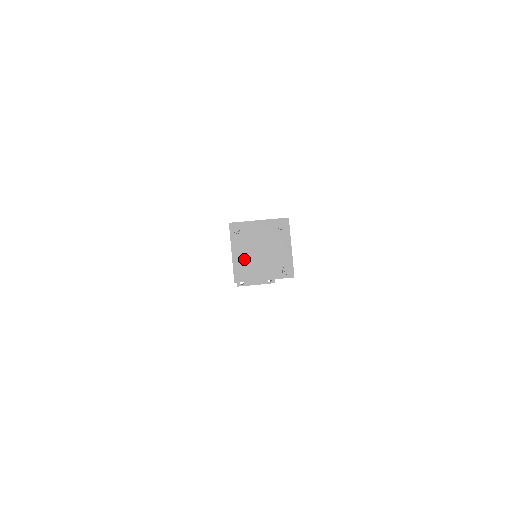
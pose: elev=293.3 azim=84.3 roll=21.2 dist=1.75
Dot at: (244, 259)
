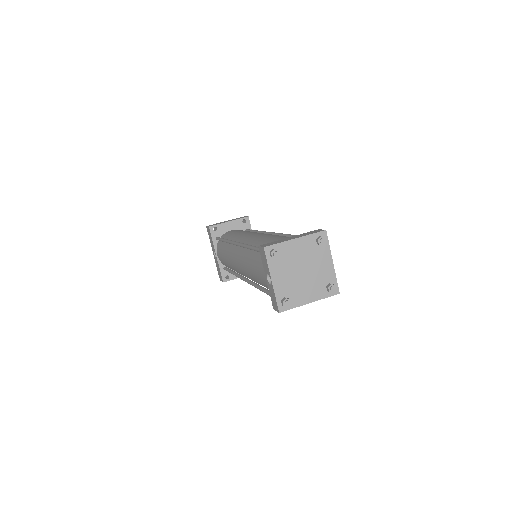
Dot at: (286, 285)
